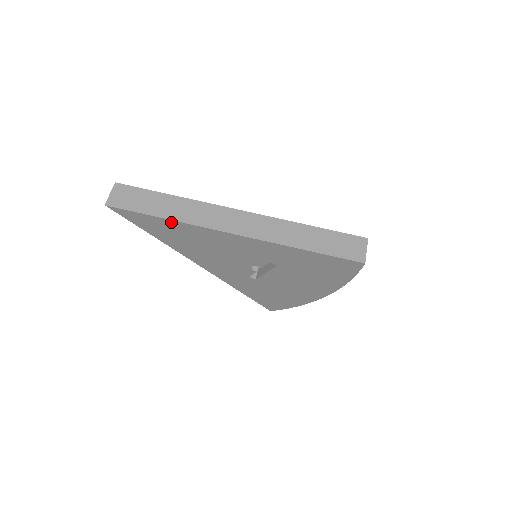
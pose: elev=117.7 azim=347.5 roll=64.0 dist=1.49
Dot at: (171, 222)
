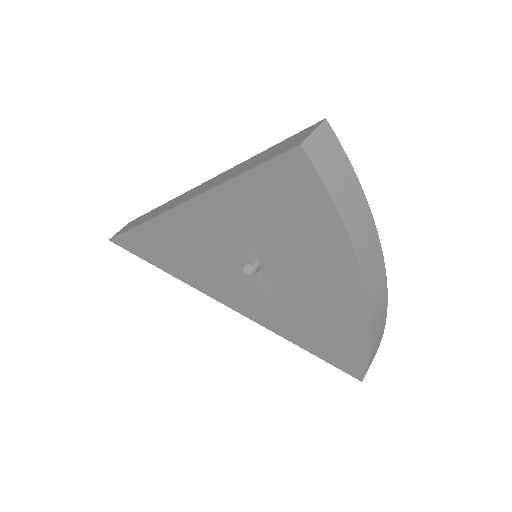
Dot at: (142, 229)
